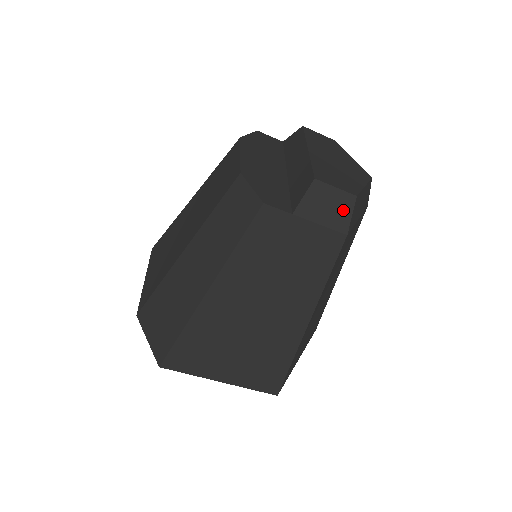
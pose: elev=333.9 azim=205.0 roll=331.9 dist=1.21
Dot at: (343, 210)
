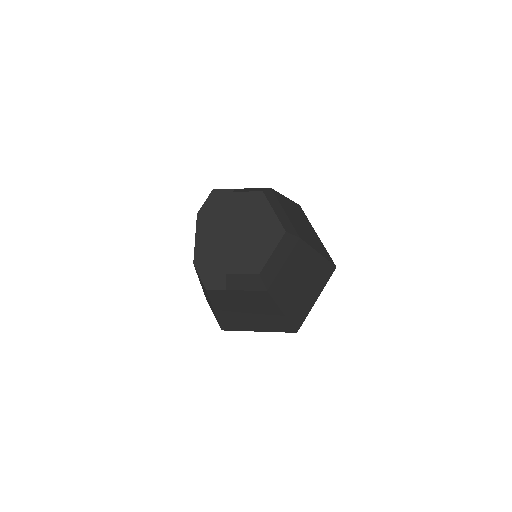
Dot at: (255, 282)
